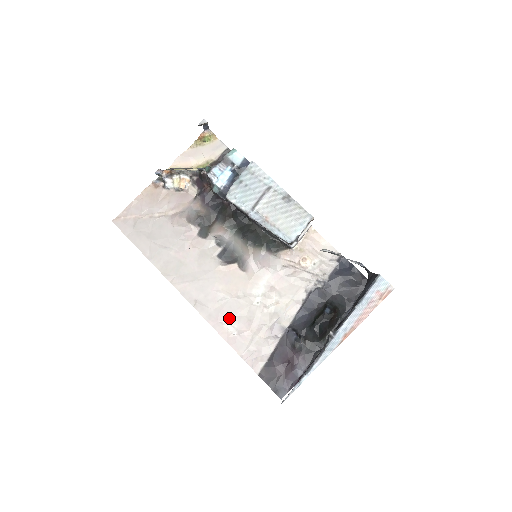
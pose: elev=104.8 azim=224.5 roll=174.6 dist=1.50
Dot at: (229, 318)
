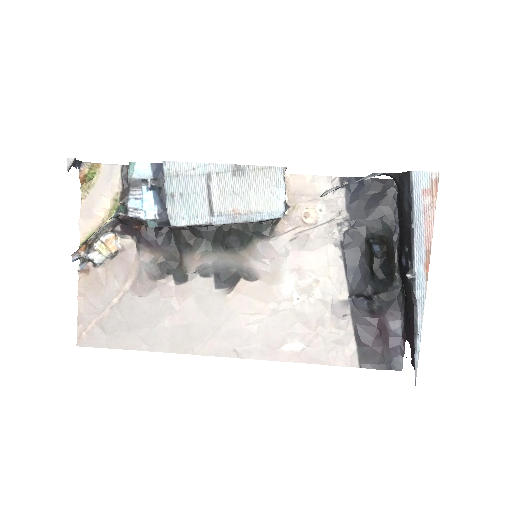
Dot at: (283, 338)
